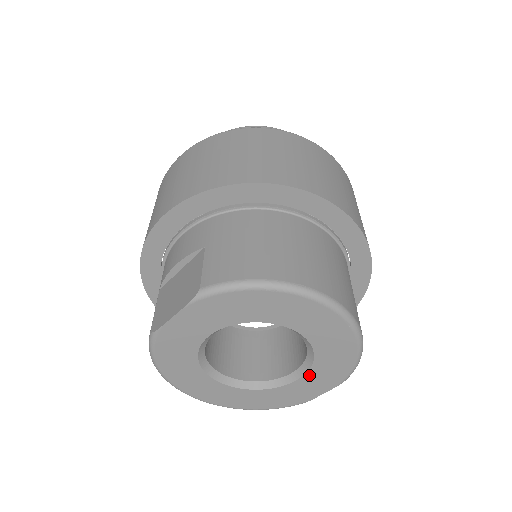
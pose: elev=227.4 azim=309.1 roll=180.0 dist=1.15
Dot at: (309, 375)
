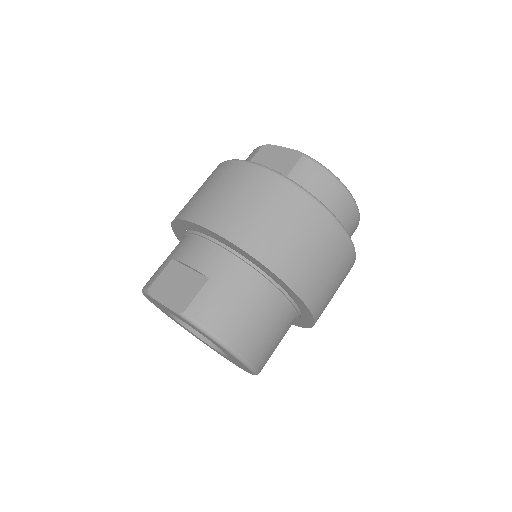
Dot at: occluded
